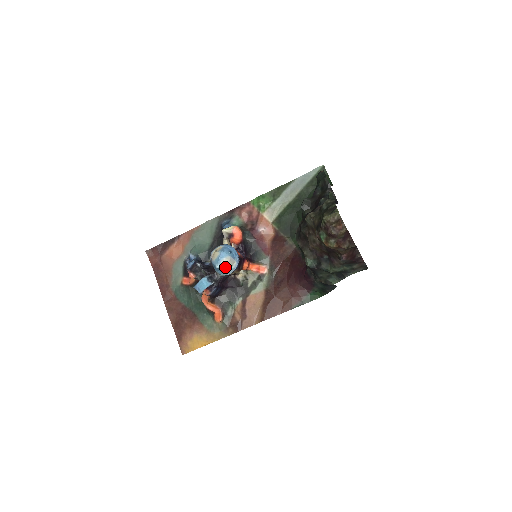
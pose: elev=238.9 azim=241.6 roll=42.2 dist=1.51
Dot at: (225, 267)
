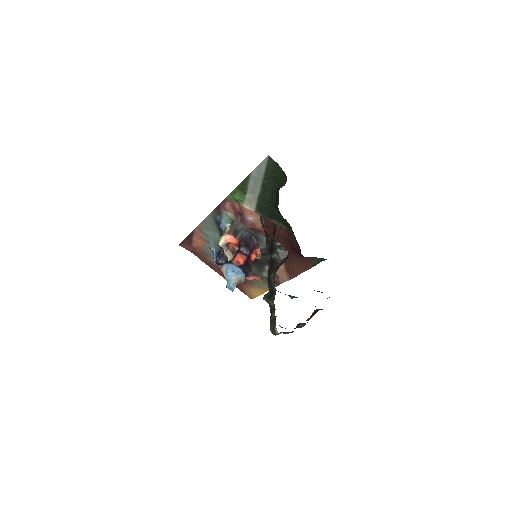
Dot at: (237, 282)
